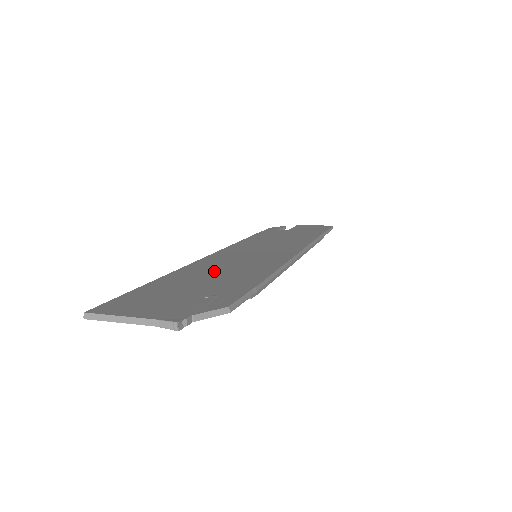
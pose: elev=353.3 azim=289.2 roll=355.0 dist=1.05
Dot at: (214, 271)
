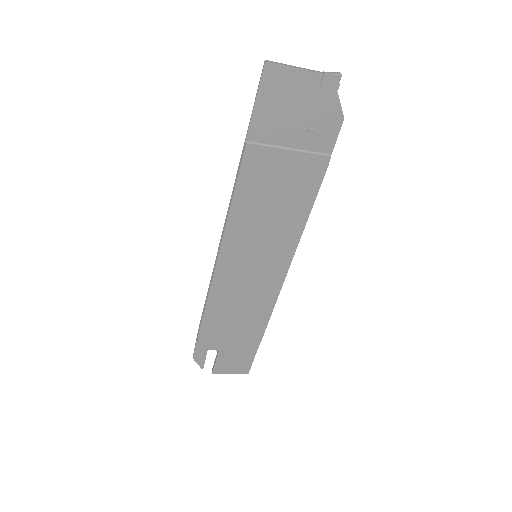
Dot at: (267, 189)
